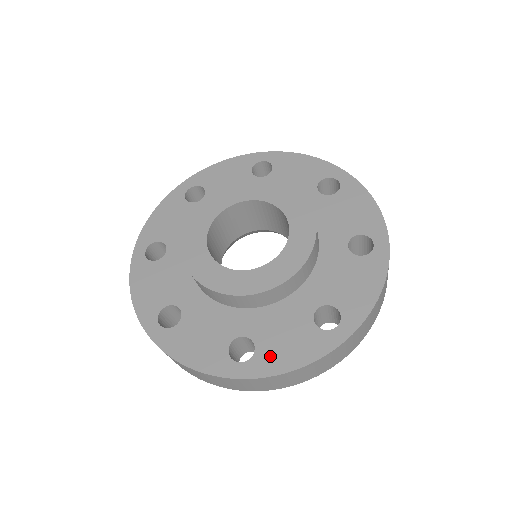
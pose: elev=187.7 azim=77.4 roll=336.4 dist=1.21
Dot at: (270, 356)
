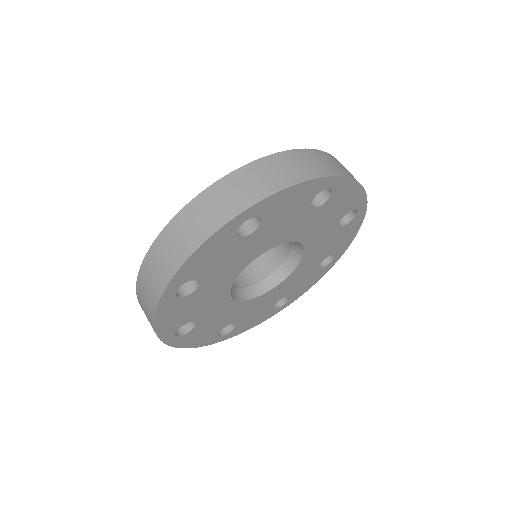
Dot at: occluded
